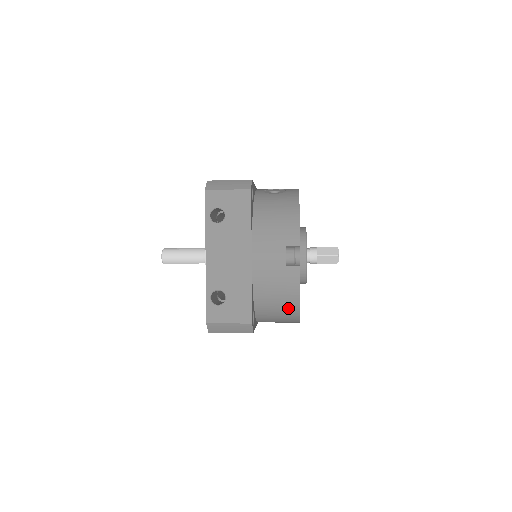
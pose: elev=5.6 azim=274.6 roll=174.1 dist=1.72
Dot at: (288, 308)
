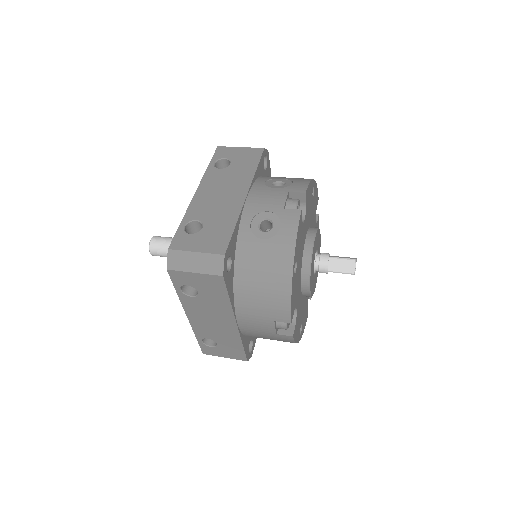
Dot at: occluded
